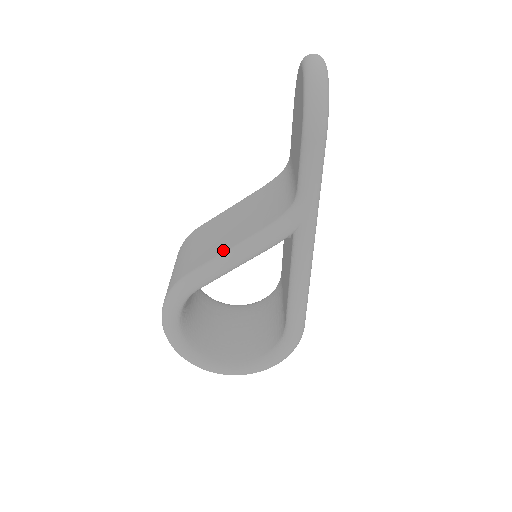
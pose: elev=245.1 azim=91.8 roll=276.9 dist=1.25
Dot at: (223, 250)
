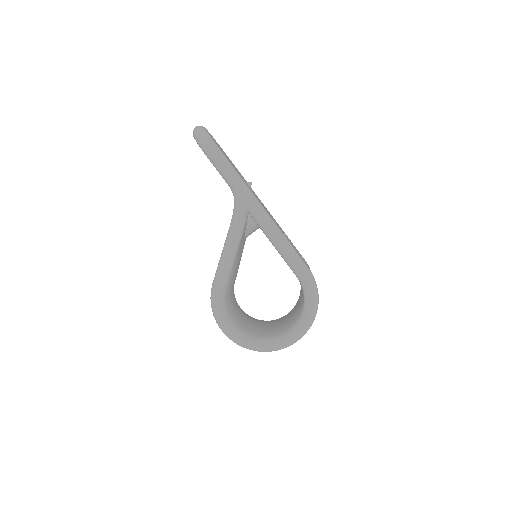
Dot at: (221, 254)
